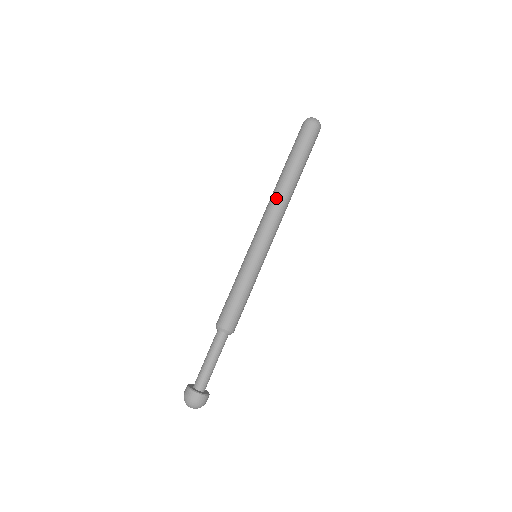
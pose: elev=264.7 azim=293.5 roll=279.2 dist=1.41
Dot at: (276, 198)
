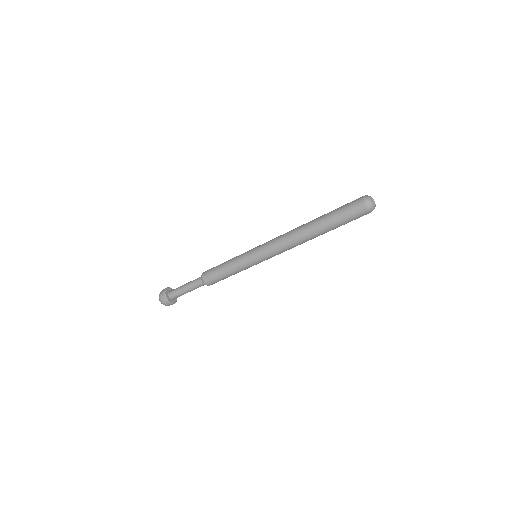
Dot at: (296, 238)
